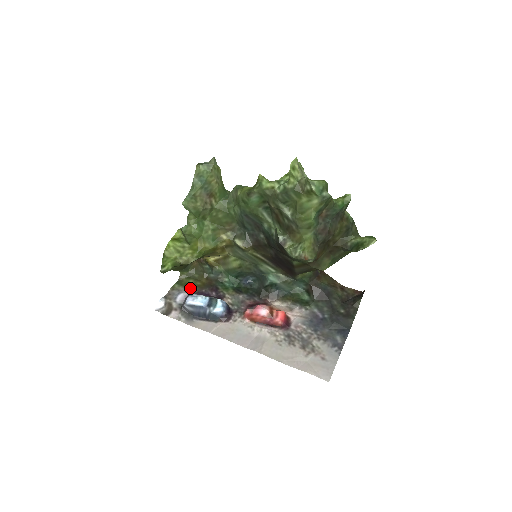
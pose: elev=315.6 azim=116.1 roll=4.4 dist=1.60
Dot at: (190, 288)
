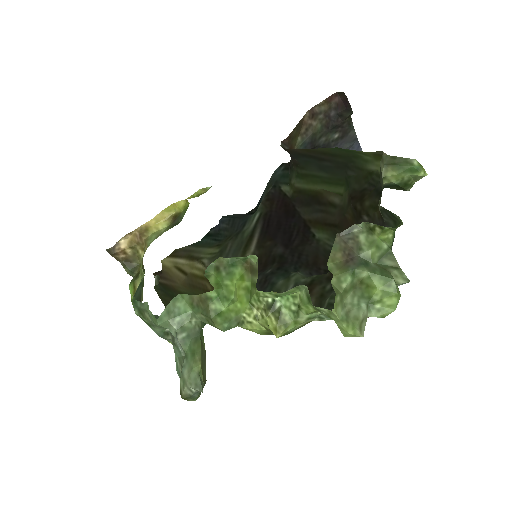
Dot at: occluded
